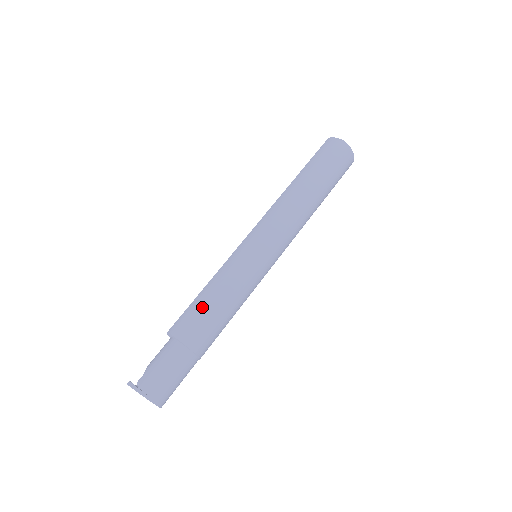
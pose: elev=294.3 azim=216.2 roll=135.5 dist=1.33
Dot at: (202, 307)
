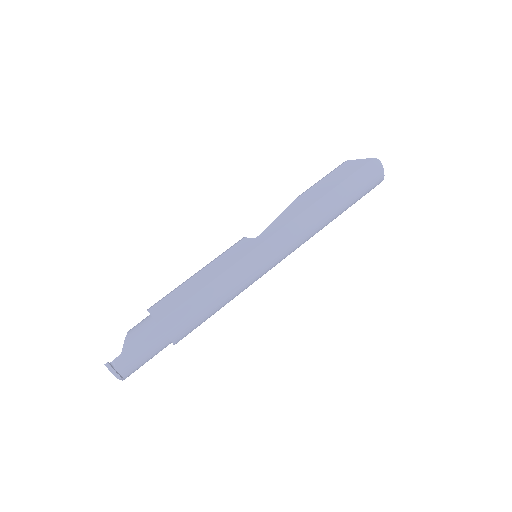
Dot at: (199, 310)
